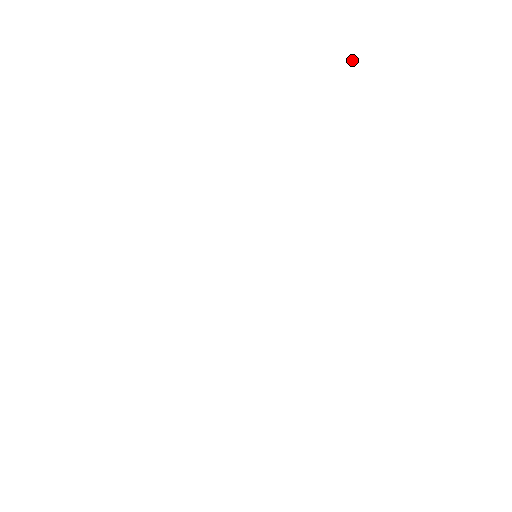
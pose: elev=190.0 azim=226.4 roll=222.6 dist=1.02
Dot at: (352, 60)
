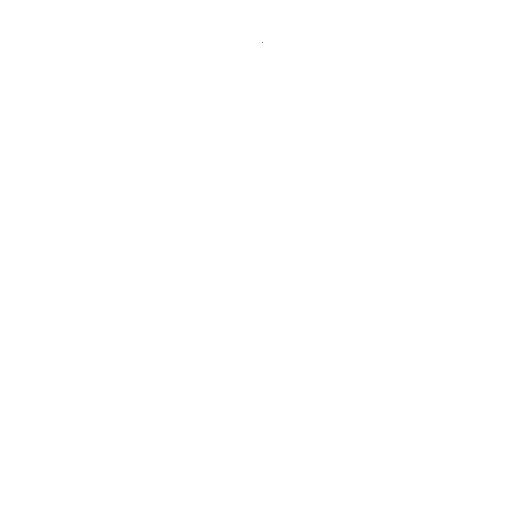
Dot at: (262, 42)
